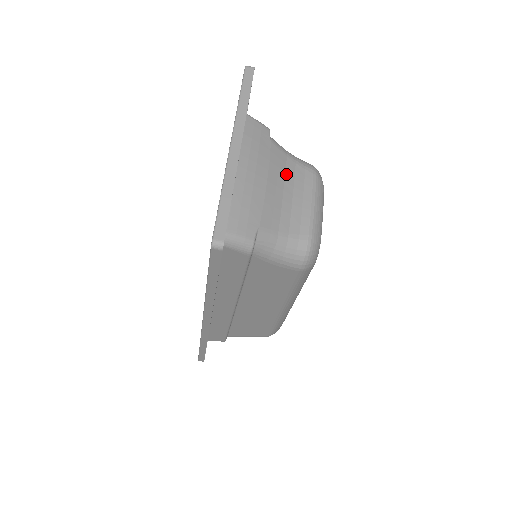
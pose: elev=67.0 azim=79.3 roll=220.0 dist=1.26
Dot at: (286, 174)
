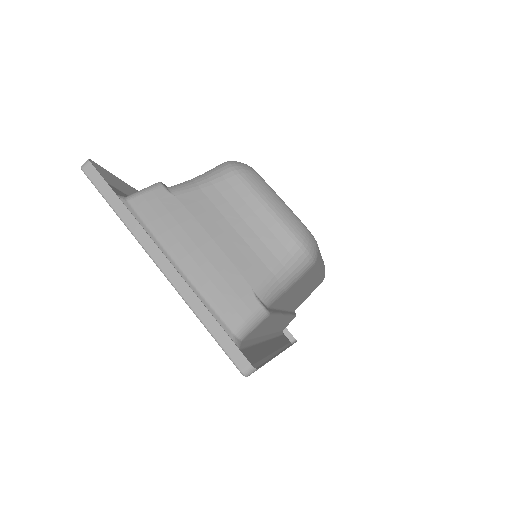
Dot at: (218, 208)
